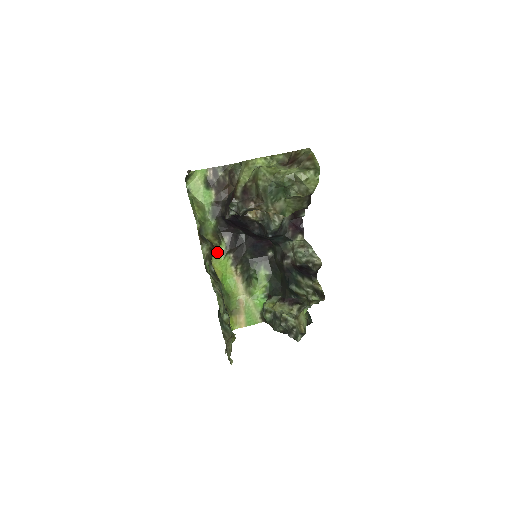
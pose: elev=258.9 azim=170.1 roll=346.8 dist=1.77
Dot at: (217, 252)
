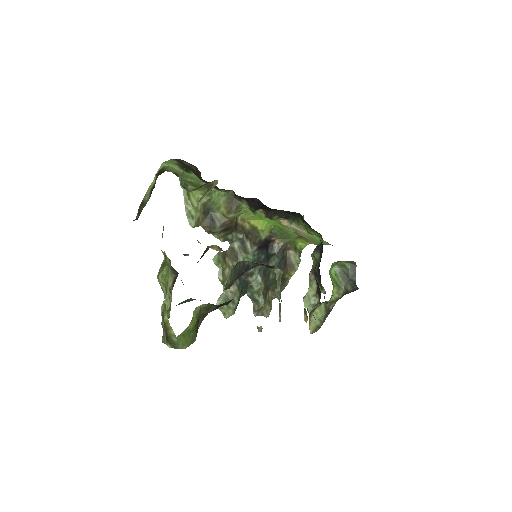
Dot at: (244, 210)
